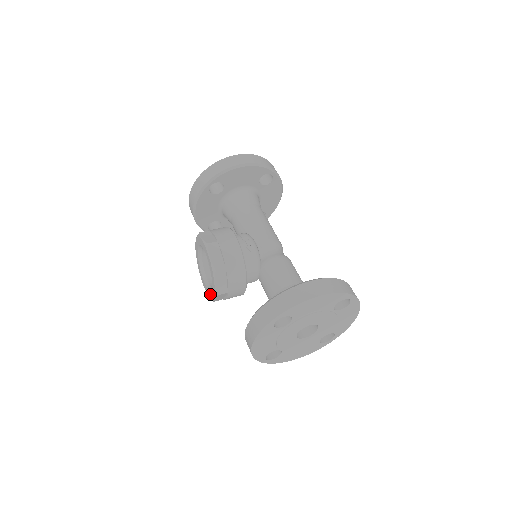
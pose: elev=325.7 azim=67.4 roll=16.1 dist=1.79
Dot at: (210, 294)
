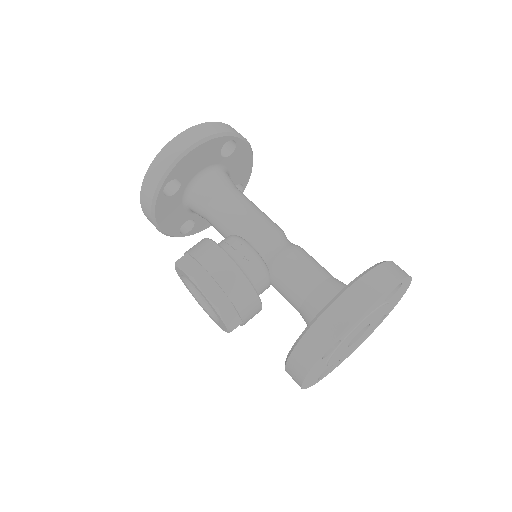
Dot at: (220, 326)
